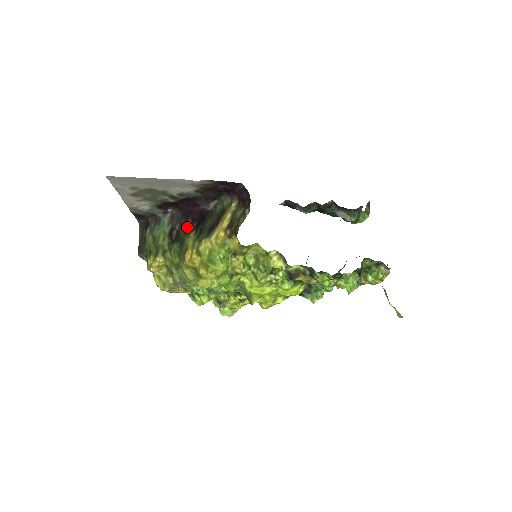
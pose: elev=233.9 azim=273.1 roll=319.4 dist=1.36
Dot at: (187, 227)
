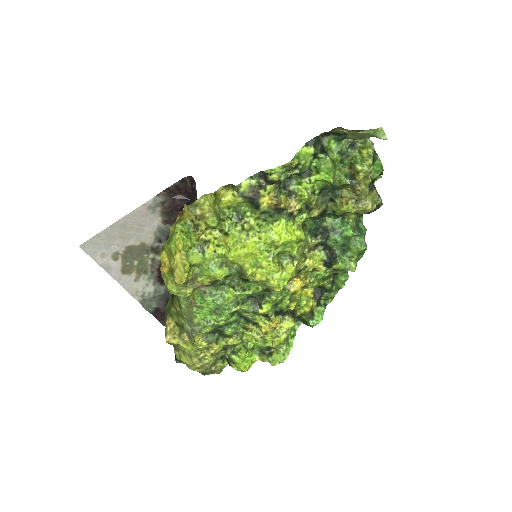
Dot at: occluded
